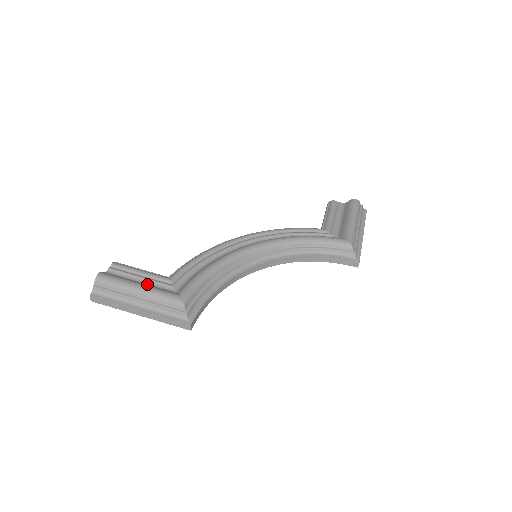
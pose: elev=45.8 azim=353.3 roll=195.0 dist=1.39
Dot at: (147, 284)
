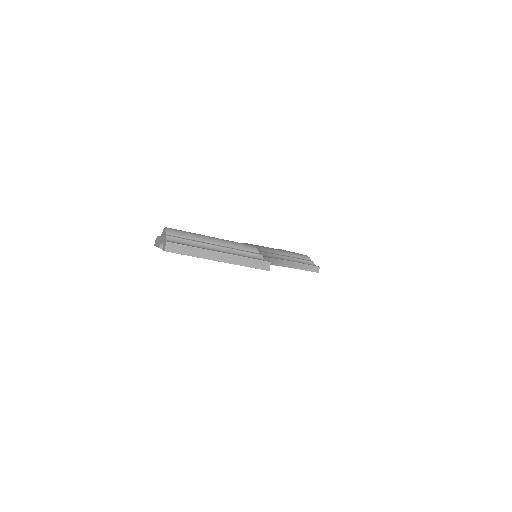
Dot at: occluded
